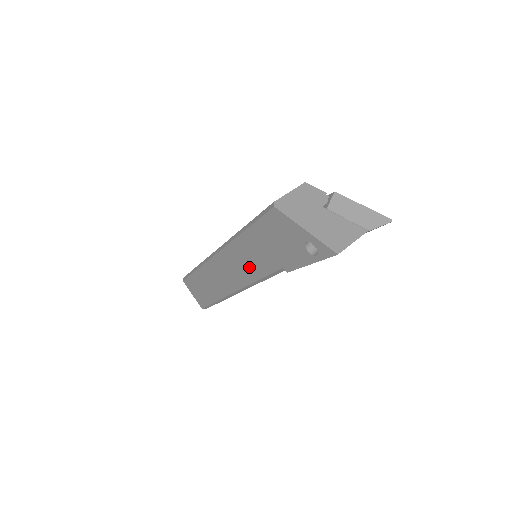
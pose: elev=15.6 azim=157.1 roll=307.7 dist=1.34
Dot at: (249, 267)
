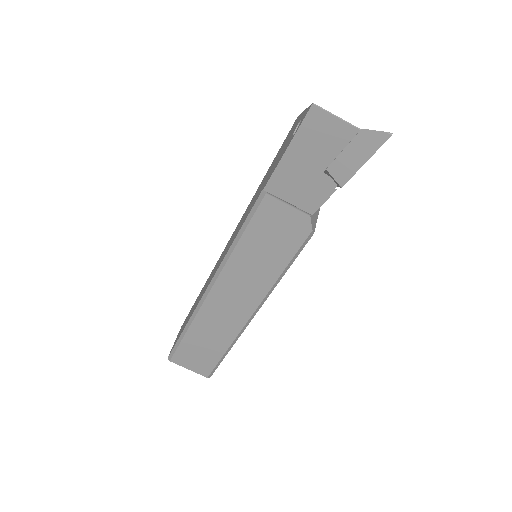
Dot at: (240, 226)
